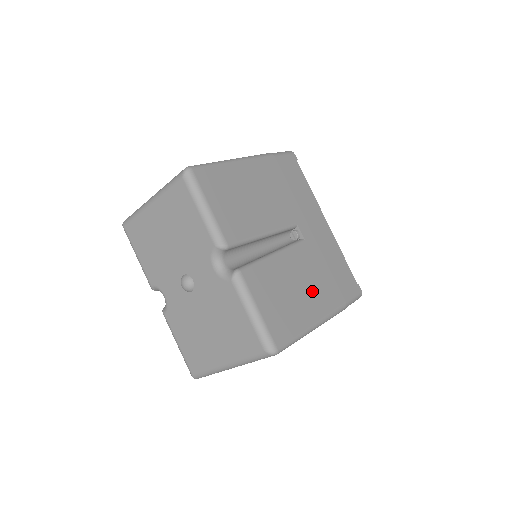
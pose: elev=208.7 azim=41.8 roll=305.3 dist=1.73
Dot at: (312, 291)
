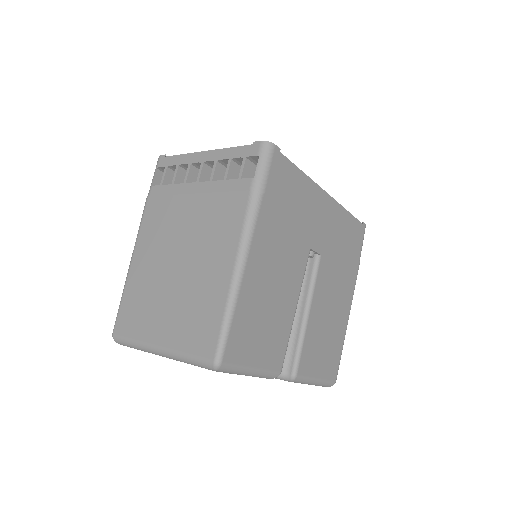
Dot at: (339, 297)
